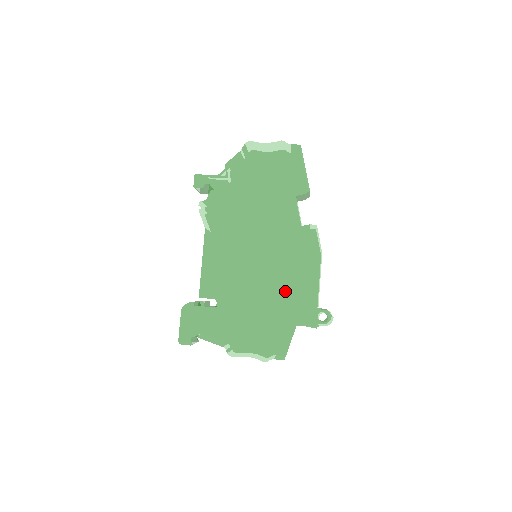
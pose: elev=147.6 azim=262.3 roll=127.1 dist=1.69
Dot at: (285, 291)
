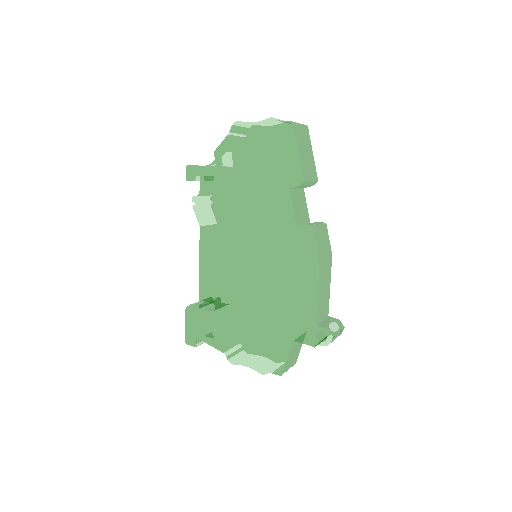
Dot at: (280, 302)
